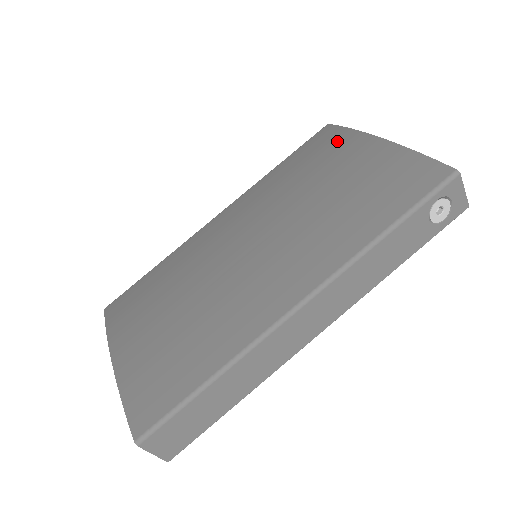
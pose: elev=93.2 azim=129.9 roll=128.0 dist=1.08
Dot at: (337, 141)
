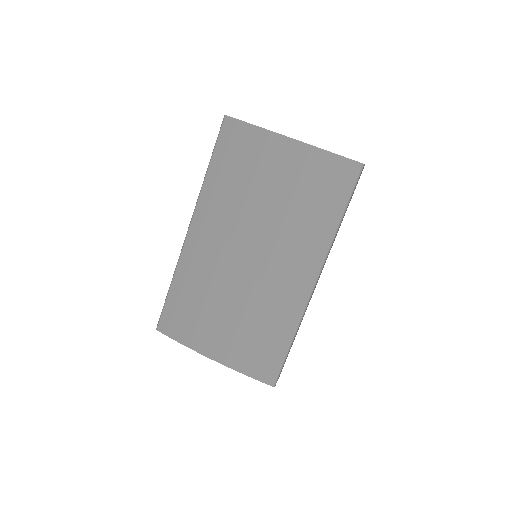
Dot at: (254, 142)
